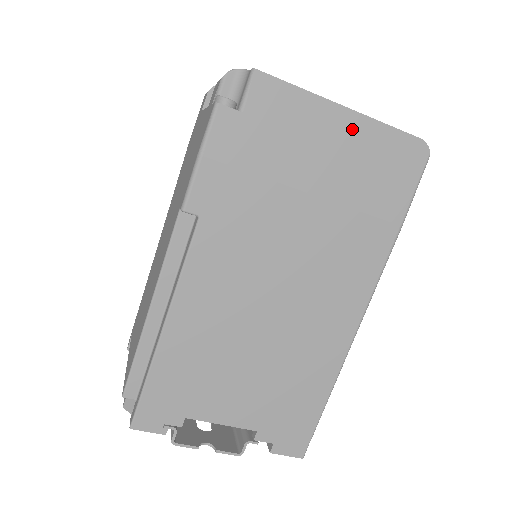
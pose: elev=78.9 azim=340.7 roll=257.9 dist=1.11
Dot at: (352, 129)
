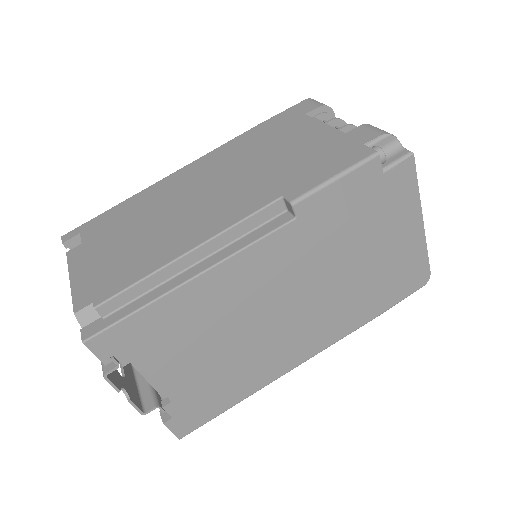
Dot at: (413, 238)
